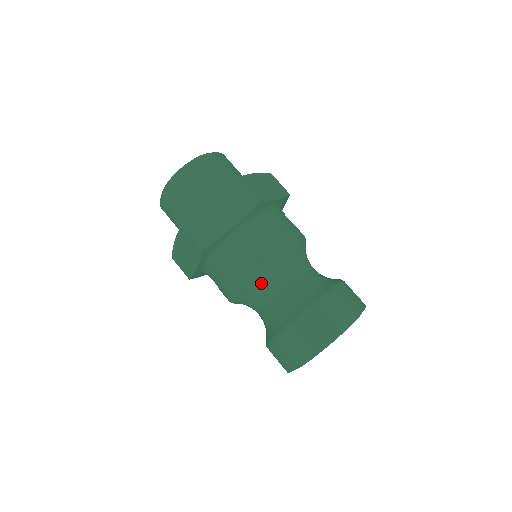
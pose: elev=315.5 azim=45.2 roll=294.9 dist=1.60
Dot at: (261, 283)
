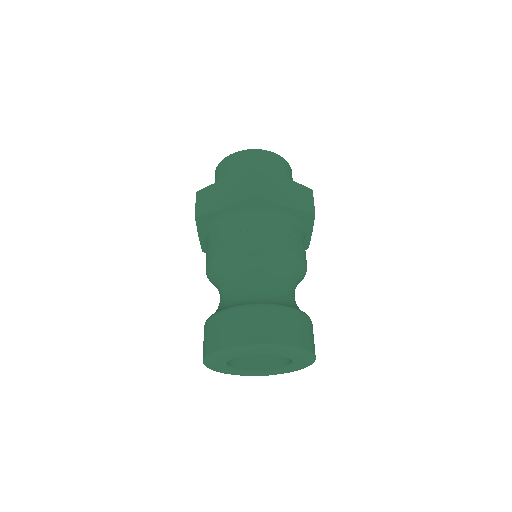
Dot at: (223, 269)
